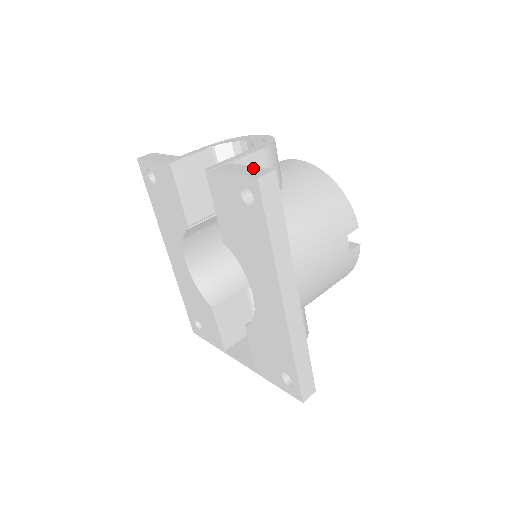
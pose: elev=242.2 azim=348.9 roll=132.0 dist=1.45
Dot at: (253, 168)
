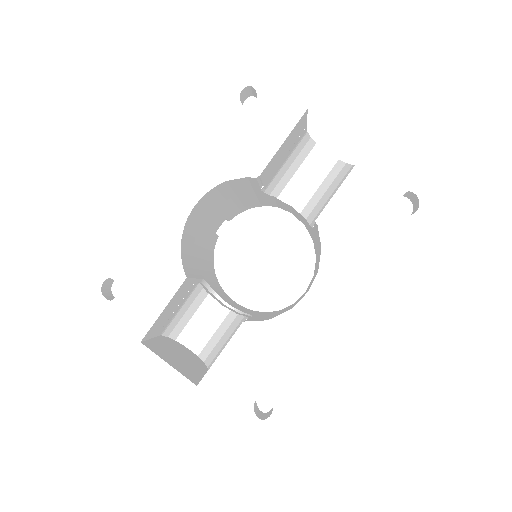
Dot at: occluded
